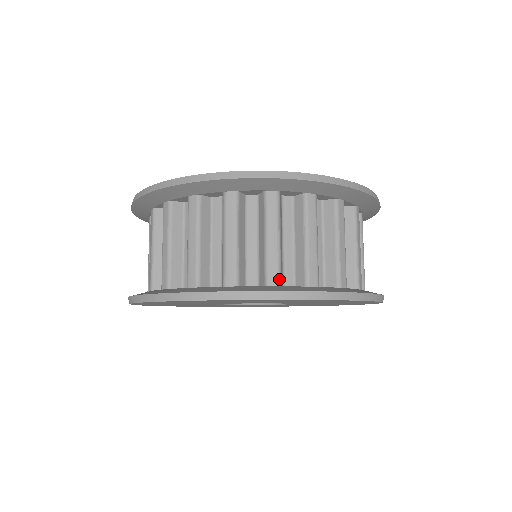
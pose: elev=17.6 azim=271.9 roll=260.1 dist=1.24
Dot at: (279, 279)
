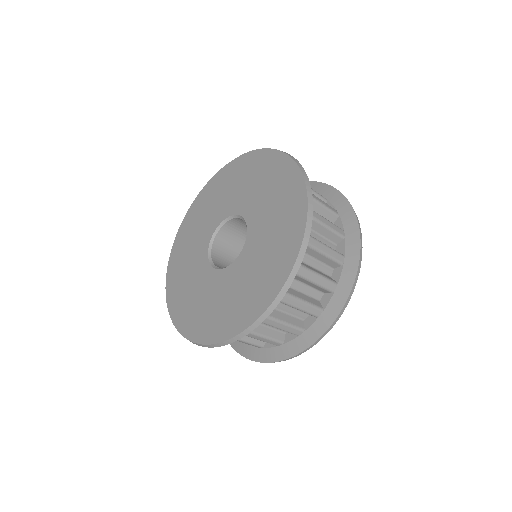
Dot at: (259, 347)
